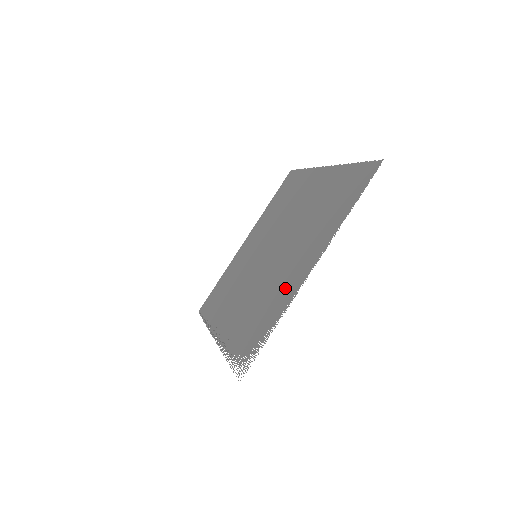
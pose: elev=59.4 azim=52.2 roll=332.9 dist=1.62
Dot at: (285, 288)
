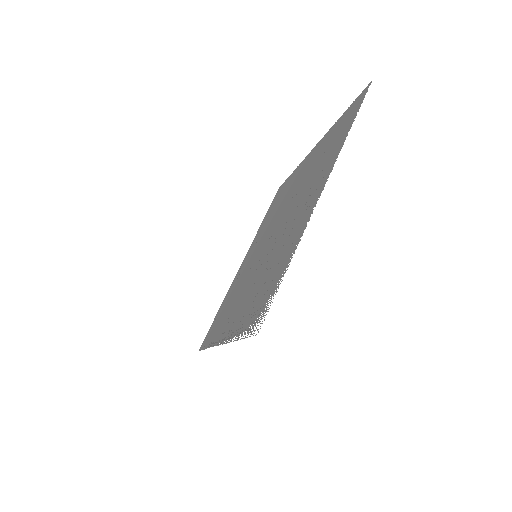
Dot at: (294, 231)
